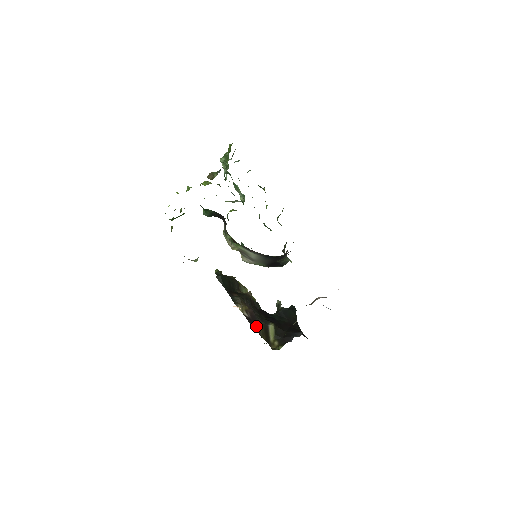
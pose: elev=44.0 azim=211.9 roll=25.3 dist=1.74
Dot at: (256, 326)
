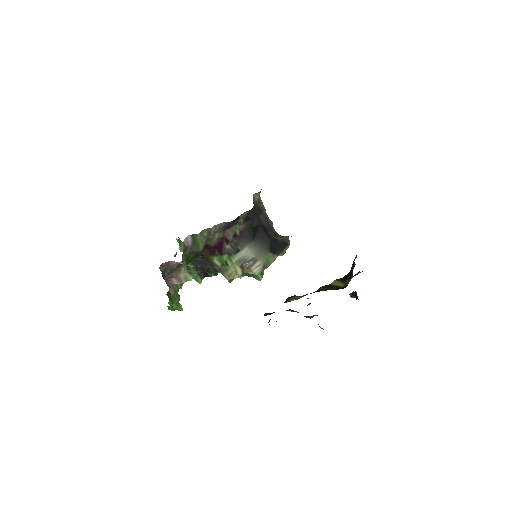
Dot at: occluded
